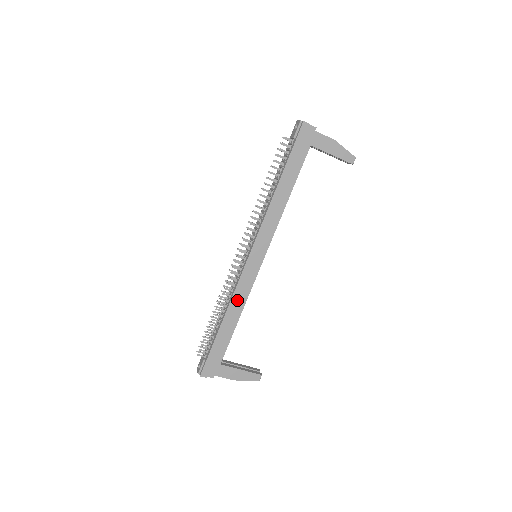
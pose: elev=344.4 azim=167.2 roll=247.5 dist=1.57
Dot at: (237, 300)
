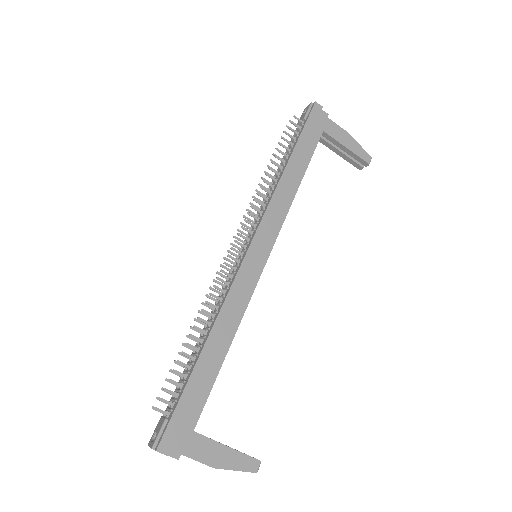
Dot at: (229, 312)
